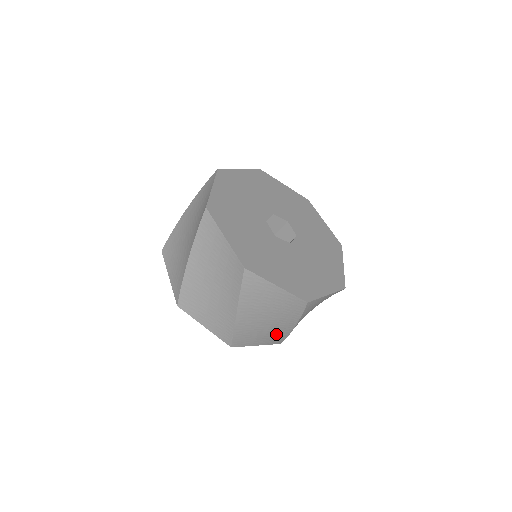
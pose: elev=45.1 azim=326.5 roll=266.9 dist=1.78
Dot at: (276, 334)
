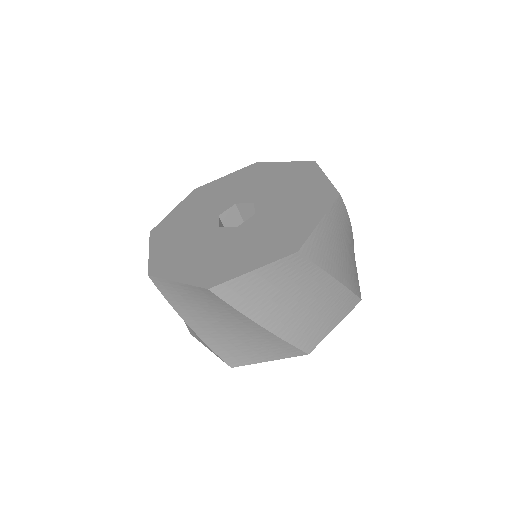
Dot at: (264, 341)
